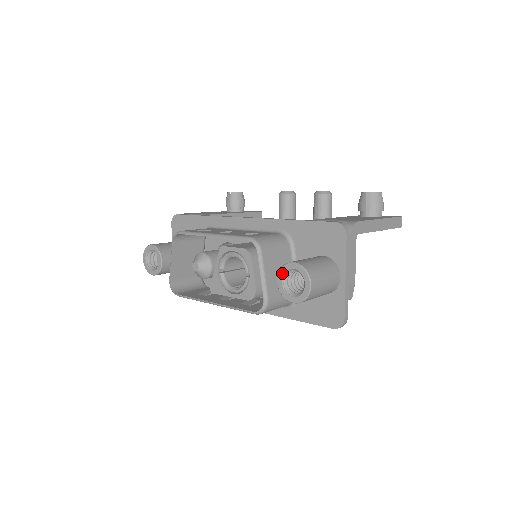
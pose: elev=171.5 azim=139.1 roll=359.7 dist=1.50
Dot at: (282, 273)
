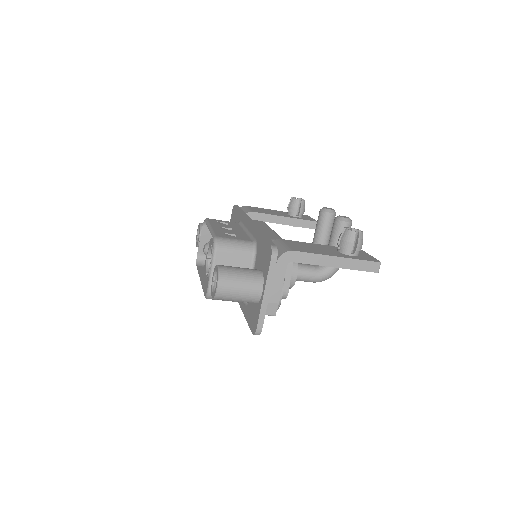
Dot at: (214, 272)
